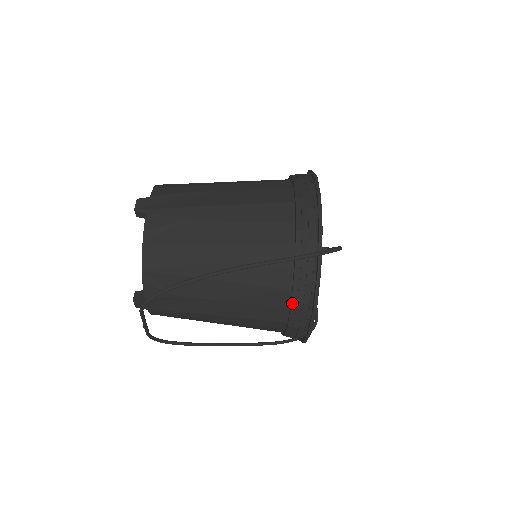
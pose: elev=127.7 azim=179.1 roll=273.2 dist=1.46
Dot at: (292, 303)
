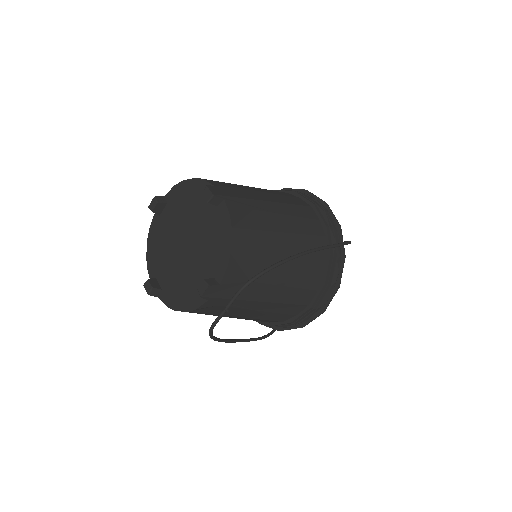
Dot at: (325, 285)
